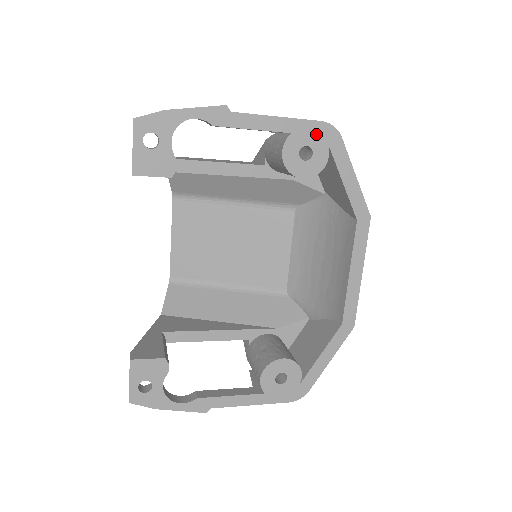
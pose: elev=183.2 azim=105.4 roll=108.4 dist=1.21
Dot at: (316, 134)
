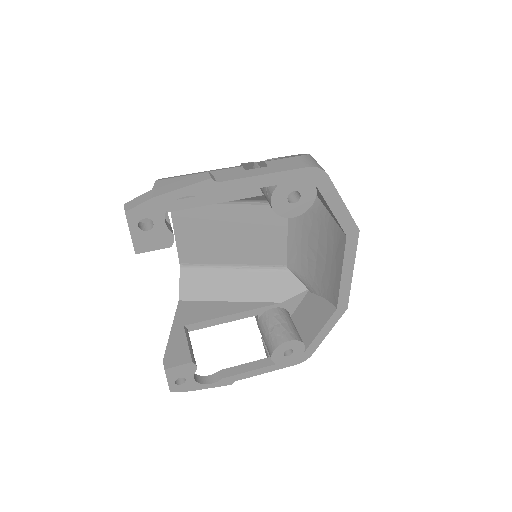
Dot at: (302, 179)
